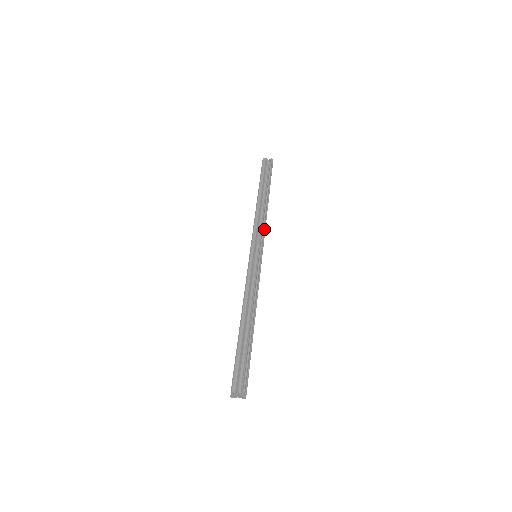
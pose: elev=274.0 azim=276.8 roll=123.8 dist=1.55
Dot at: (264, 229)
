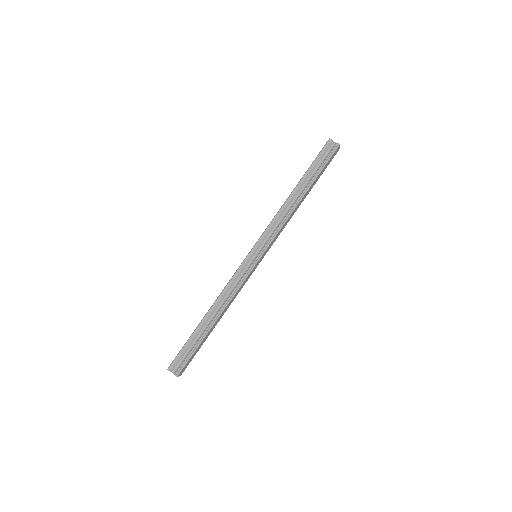
Dot at: (277, 232)
